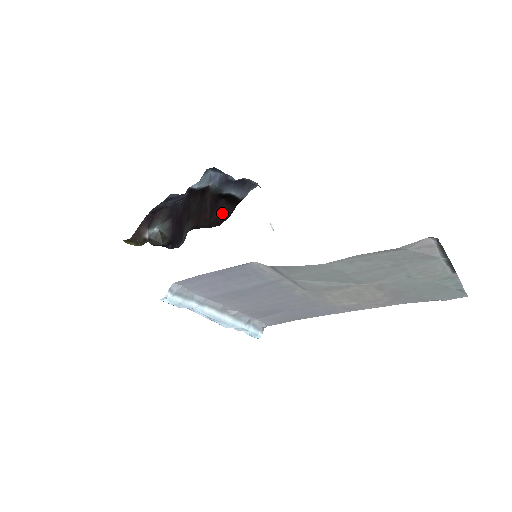
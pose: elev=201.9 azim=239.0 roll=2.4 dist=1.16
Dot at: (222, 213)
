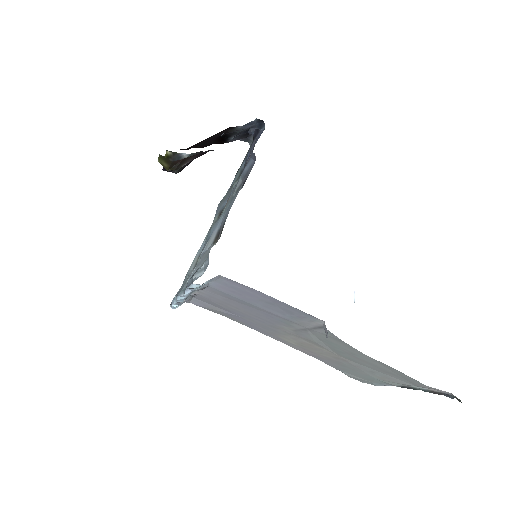
Dot at: (203, 144)
